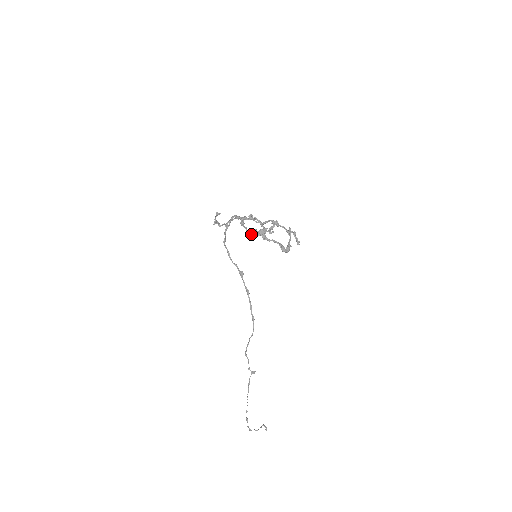
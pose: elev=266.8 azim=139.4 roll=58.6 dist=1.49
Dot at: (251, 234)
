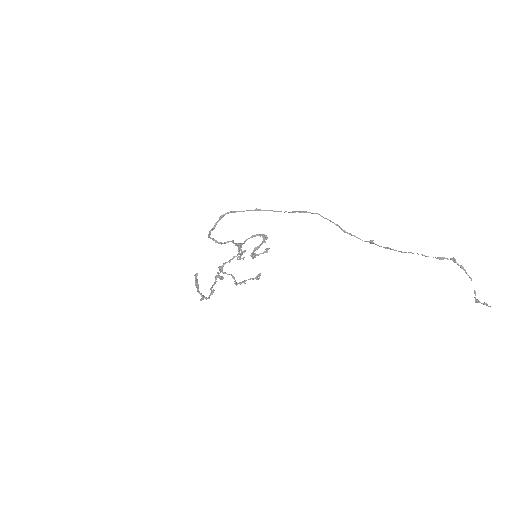
Dot at: (233, 240)
